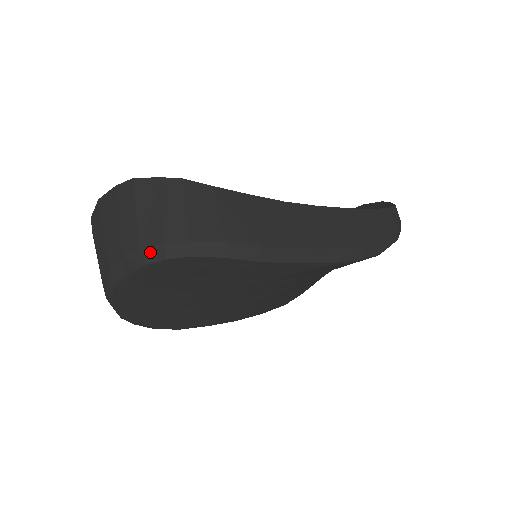
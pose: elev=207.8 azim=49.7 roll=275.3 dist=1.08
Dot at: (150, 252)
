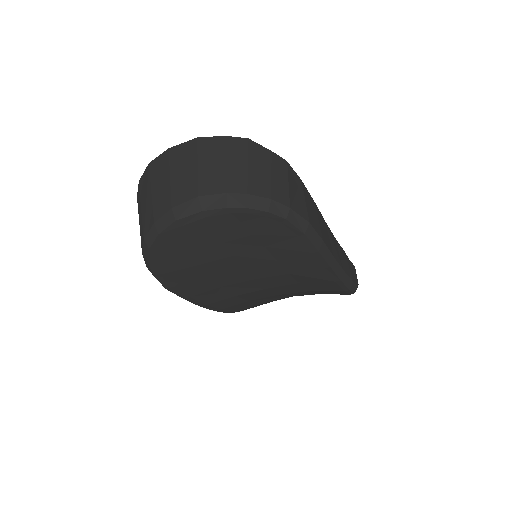
Dot at: (256, 200)
